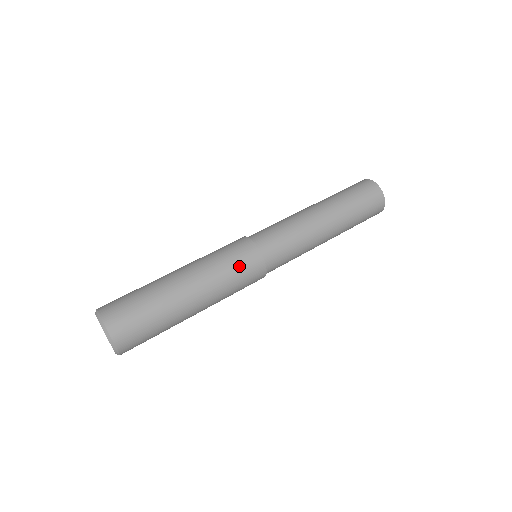
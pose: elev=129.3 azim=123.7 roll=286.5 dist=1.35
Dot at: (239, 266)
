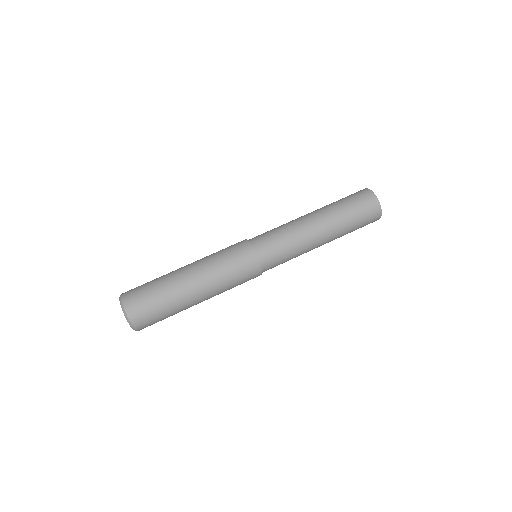
Dot at: (242, 282)
